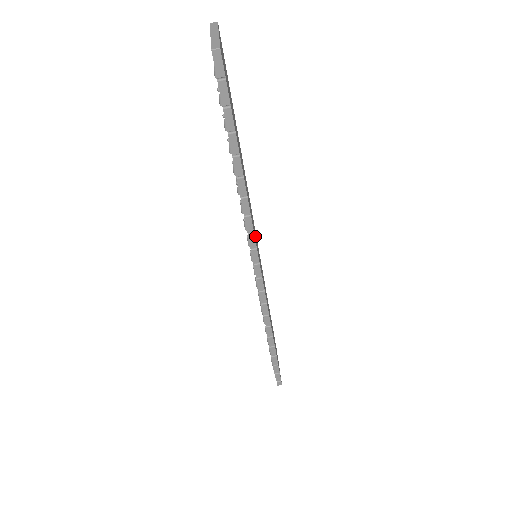
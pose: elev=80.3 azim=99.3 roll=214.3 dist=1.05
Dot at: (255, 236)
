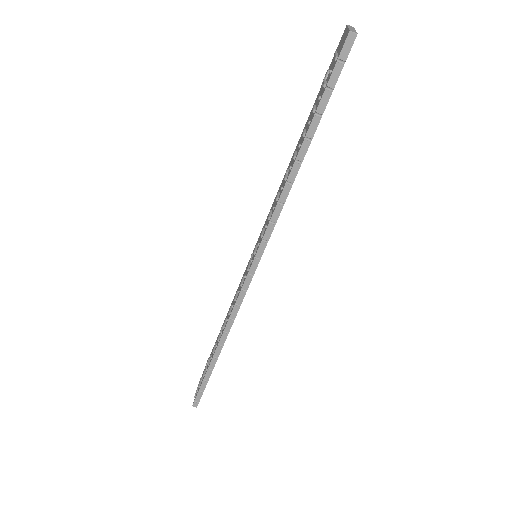
Dot at: occluded
